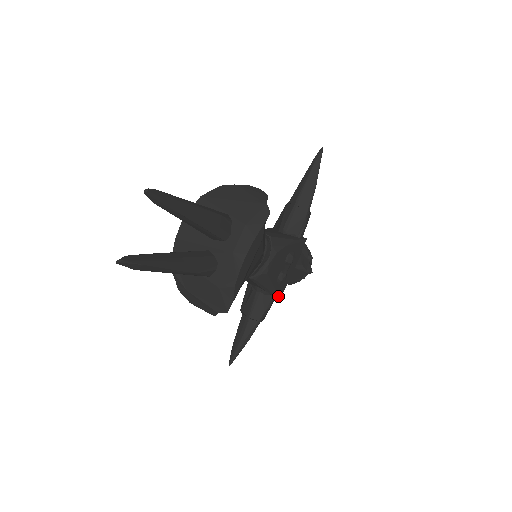
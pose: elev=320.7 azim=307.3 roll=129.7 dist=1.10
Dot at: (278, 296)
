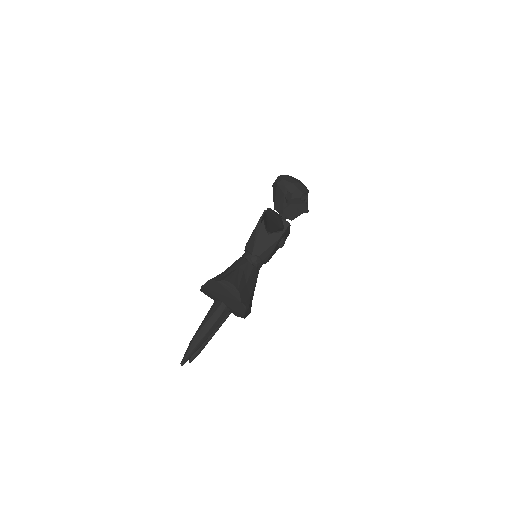
Dot at: (286, 238)
